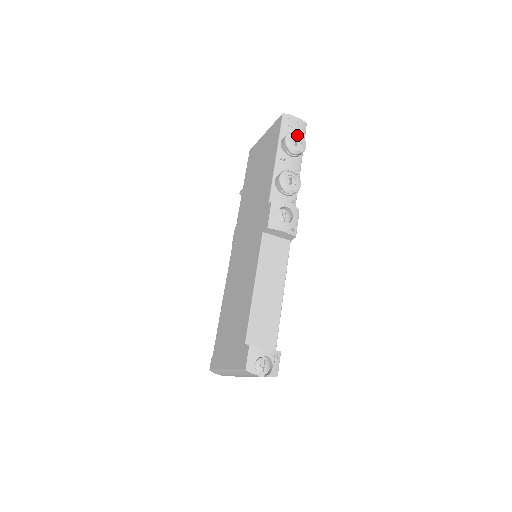
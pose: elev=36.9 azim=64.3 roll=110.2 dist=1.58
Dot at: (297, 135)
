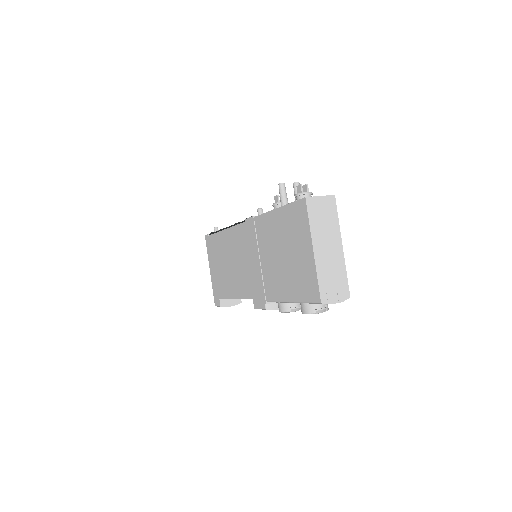
Dot at: occluded
